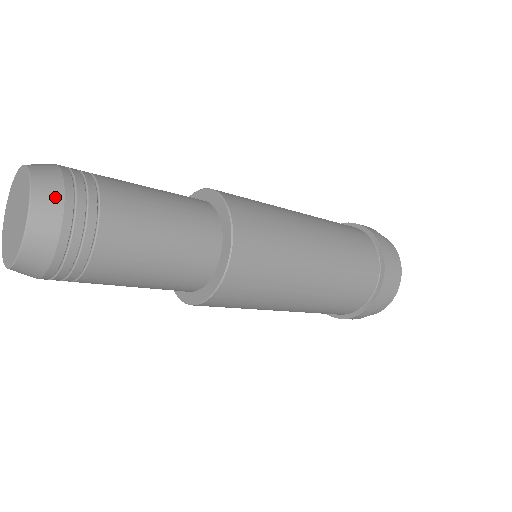
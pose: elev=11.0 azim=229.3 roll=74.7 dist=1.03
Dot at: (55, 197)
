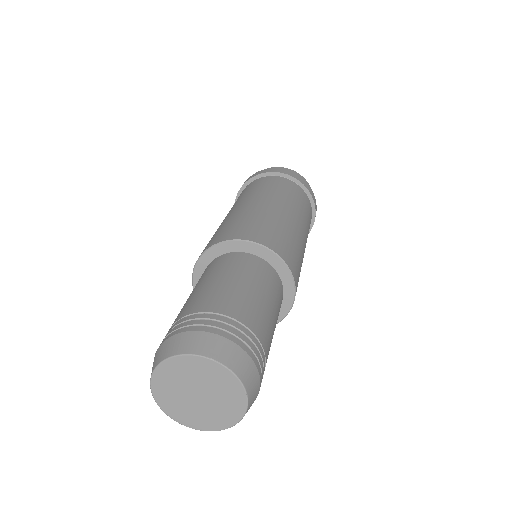
Dot at: occluded
